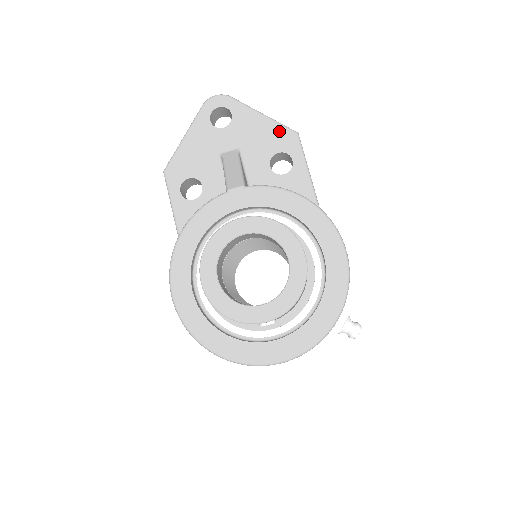
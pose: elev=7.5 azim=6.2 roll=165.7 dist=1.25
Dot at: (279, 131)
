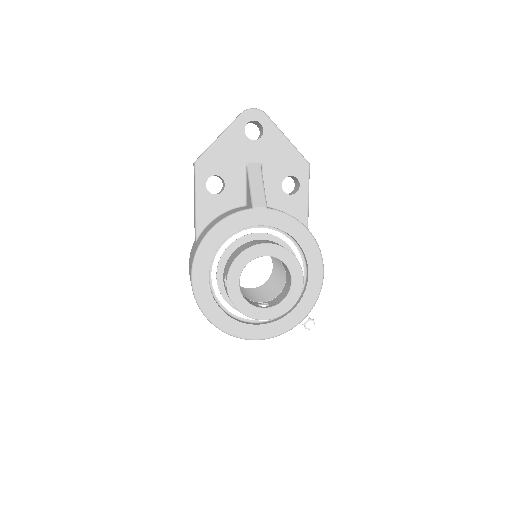
Dot at: (296, 158)
